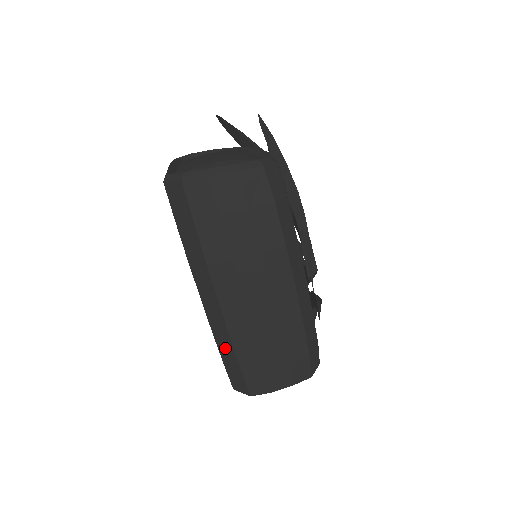
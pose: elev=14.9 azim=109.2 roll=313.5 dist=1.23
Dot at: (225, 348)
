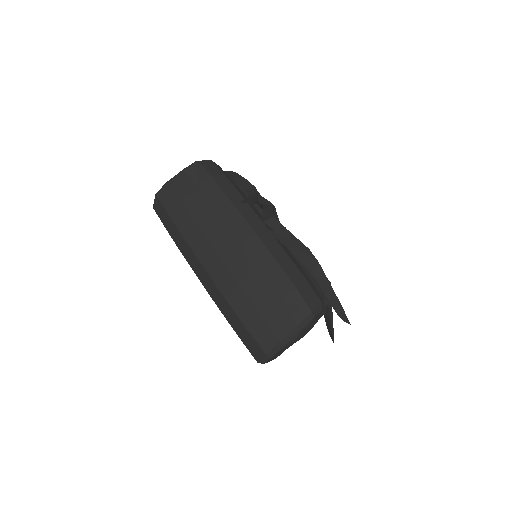
Dot at: (227, 312)
